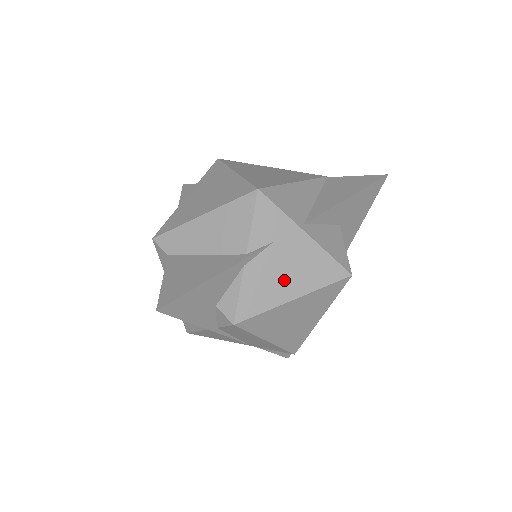
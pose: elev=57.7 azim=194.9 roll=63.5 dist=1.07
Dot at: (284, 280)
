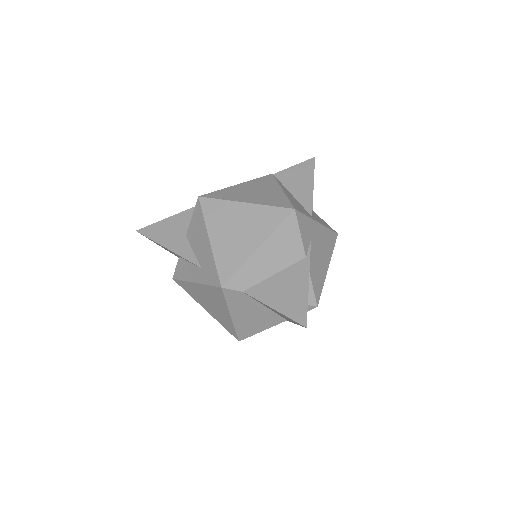
Dot at: (322, 260)
